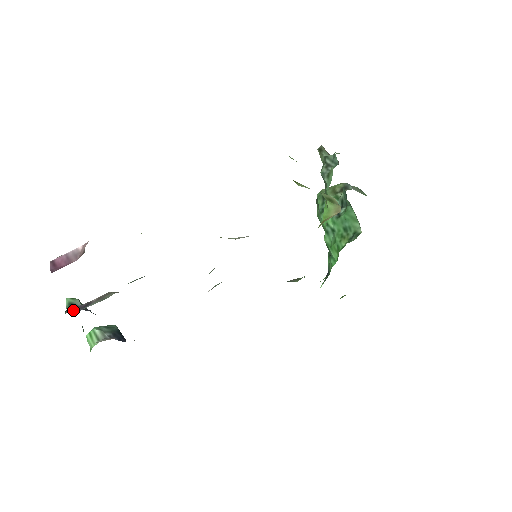
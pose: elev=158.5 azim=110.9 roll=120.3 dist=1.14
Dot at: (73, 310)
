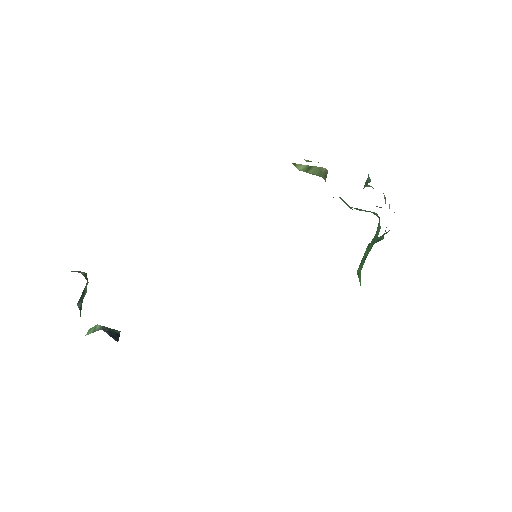
Dot at: occluded
